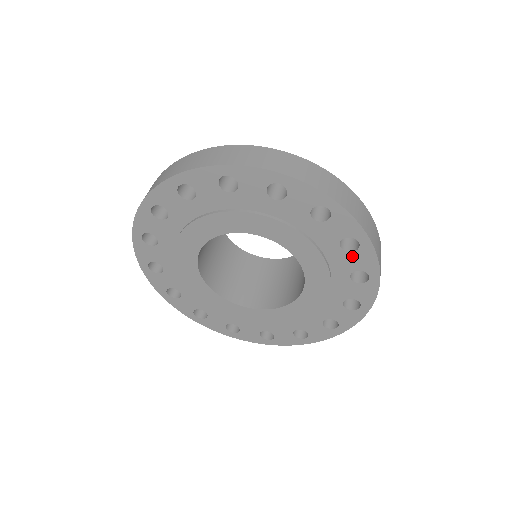
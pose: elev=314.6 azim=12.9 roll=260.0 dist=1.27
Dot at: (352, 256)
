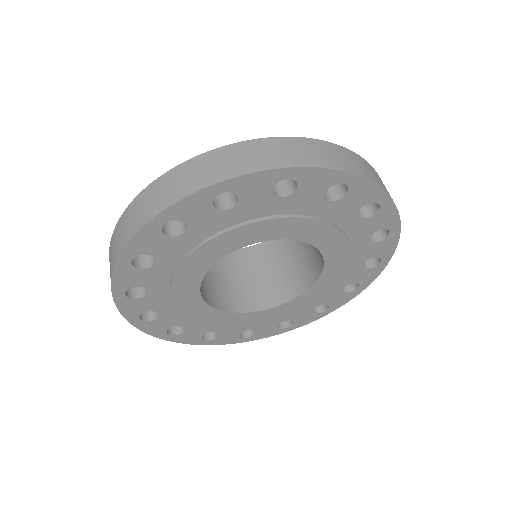
Dot at: (302, 191)
